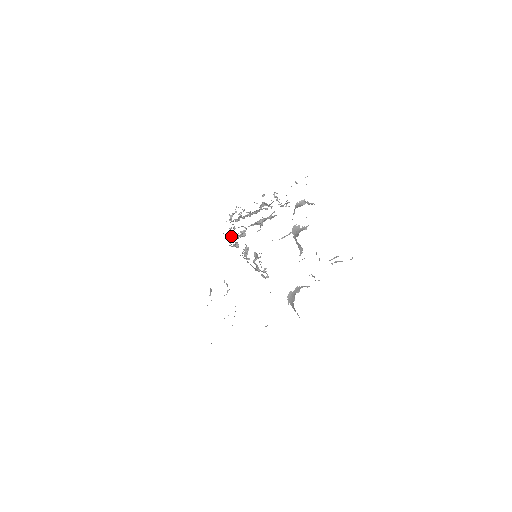
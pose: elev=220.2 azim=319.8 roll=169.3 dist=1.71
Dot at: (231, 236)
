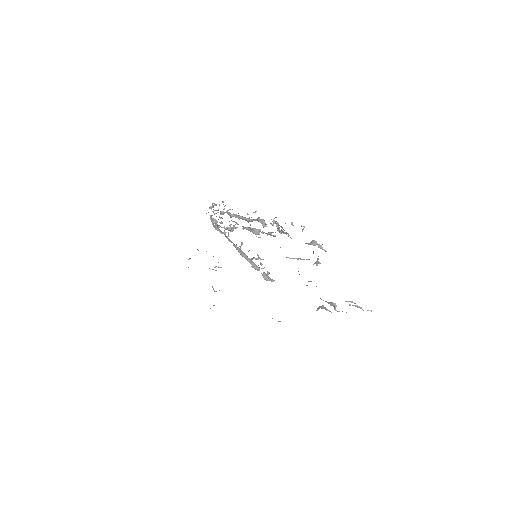
Dot at: occluded
